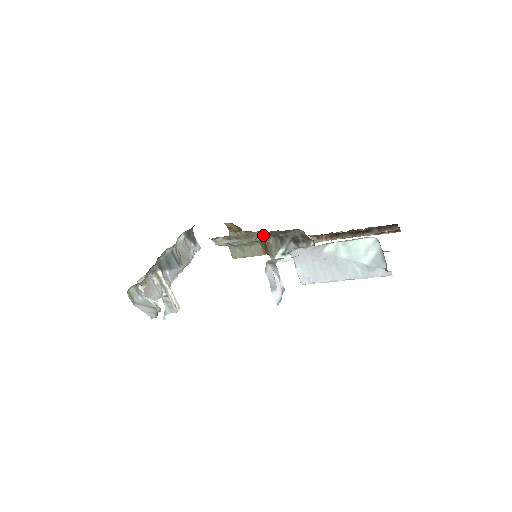
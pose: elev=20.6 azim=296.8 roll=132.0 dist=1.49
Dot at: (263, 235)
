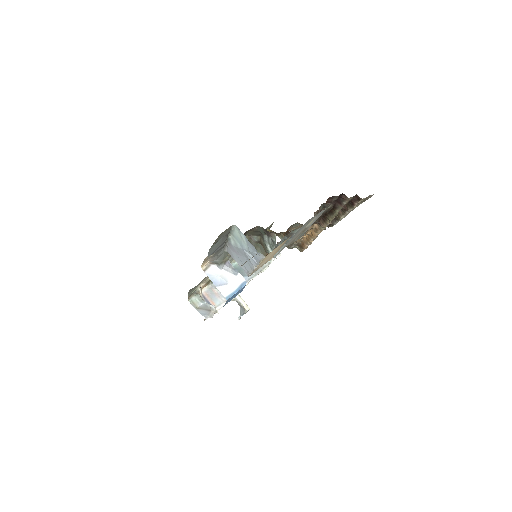
Dot at: (254, 237)
